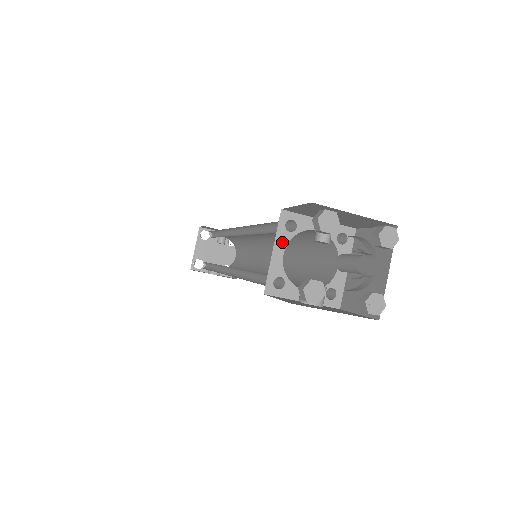
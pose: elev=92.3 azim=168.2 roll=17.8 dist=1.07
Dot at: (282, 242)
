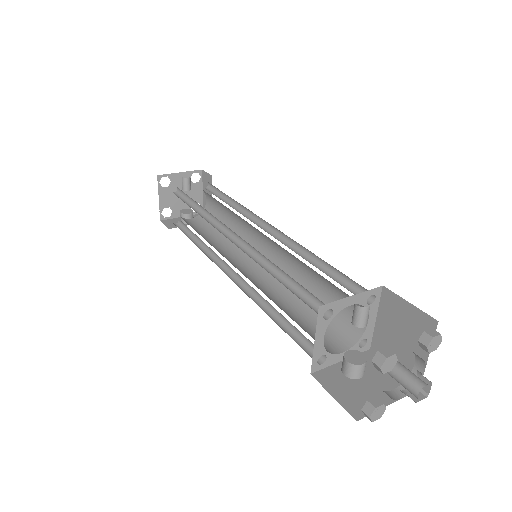
Dot at: (322, 331)
